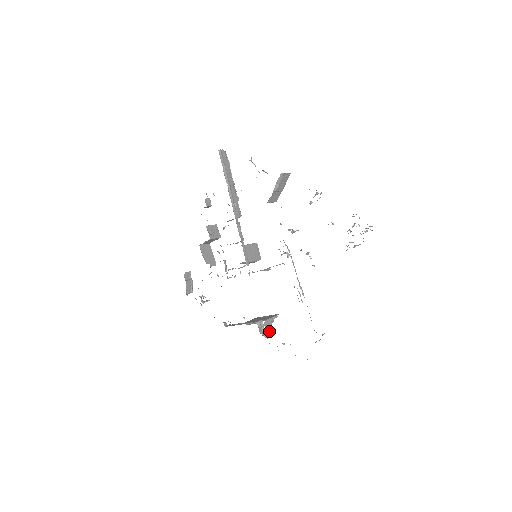
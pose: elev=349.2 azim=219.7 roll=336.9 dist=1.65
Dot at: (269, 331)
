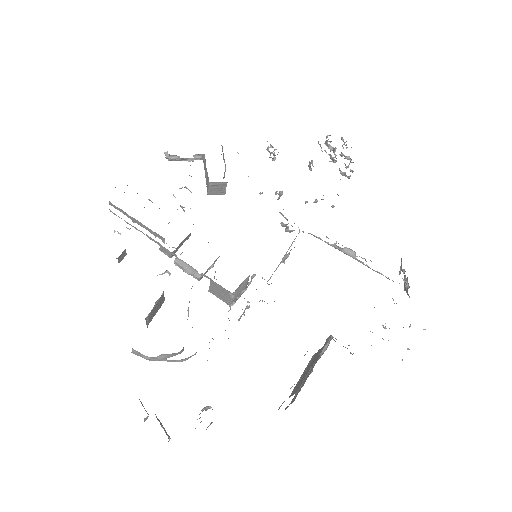
Dot at: occluded
